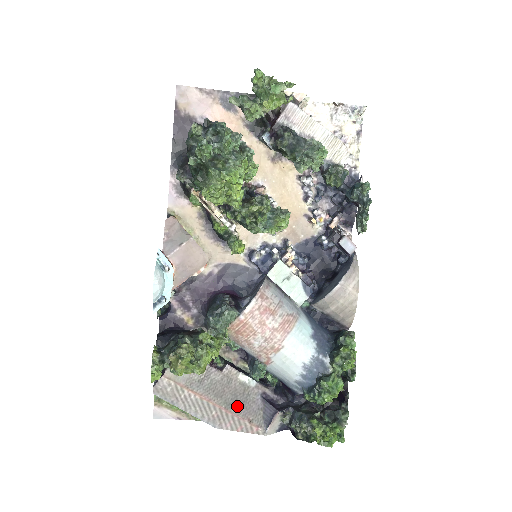
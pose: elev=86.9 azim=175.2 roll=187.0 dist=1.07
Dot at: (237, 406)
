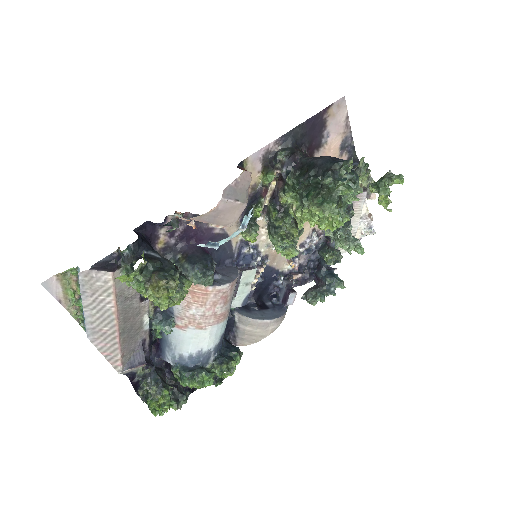
Dot at: (126, 337)
